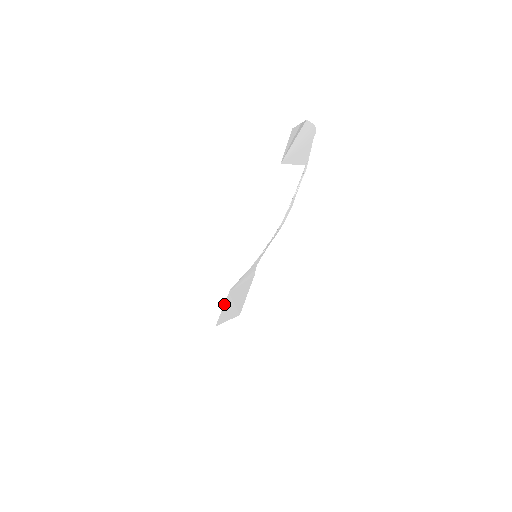
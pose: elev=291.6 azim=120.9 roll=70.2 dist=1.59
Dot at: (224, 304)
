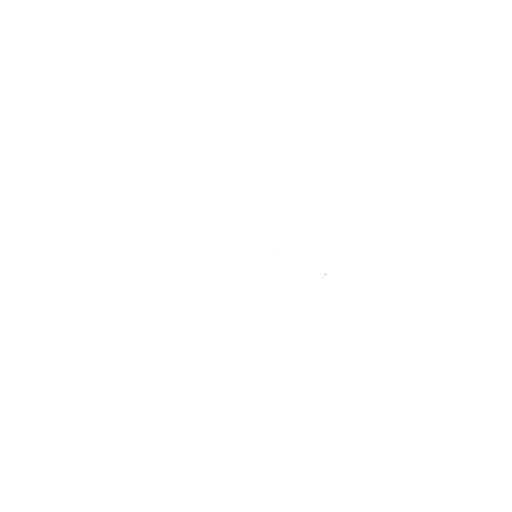
Dot at: occluded
